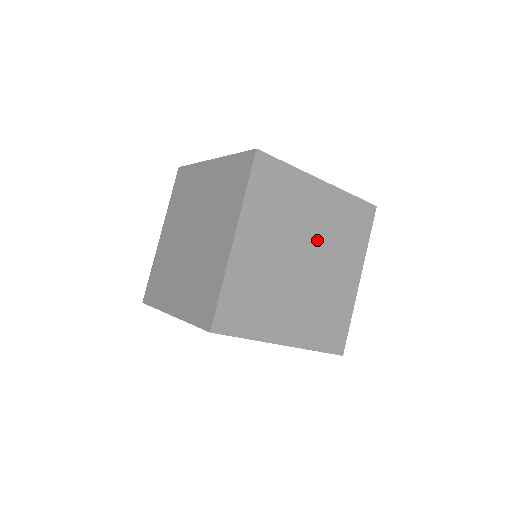
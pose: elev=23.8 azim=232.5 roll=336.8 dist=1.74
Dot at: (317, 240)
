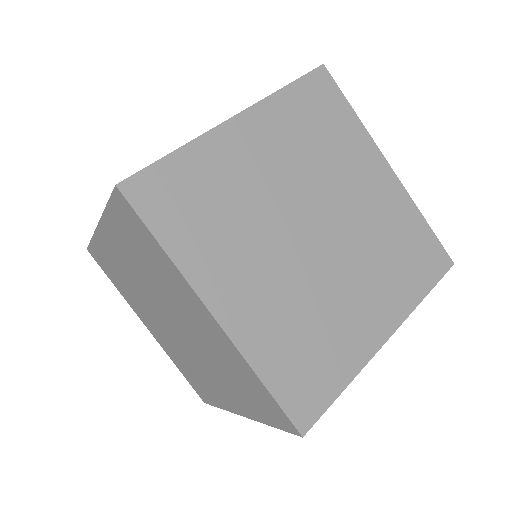
Dot at: (348, 224)
